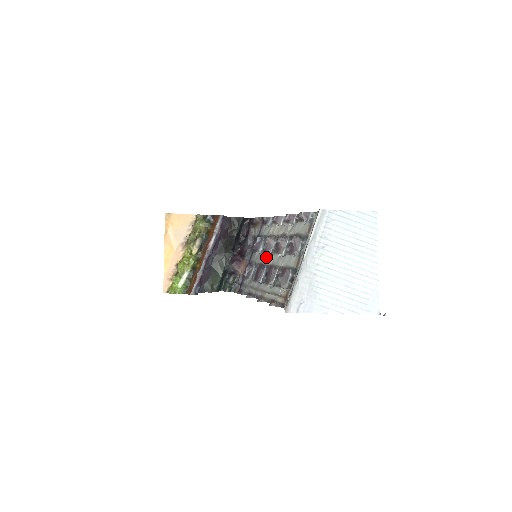
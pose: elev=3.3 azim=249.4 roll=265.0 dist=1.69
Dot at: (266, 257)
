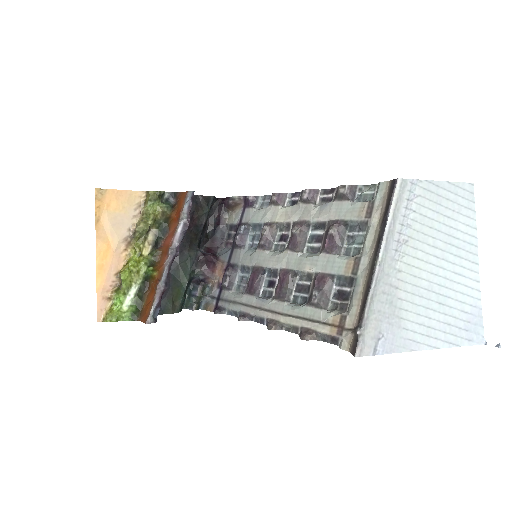
Dot at: (268, 257)
